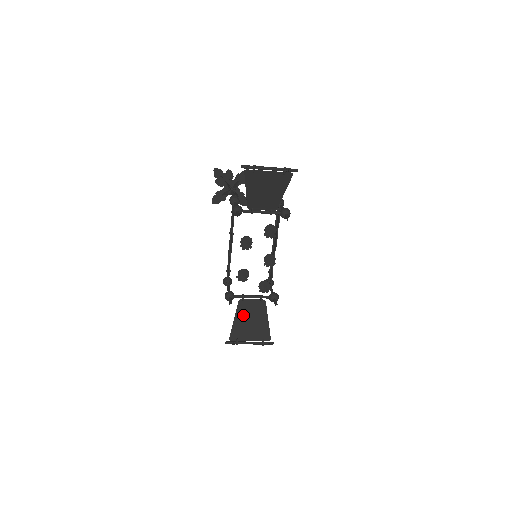
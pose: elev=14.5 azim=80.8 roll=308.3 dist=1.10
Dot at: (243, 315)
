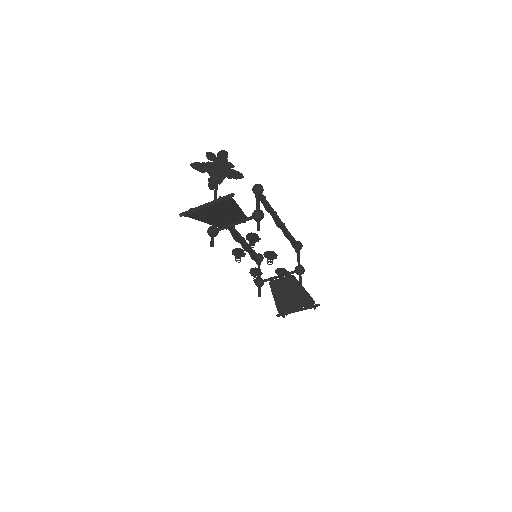
Dot at: (279, 293)
